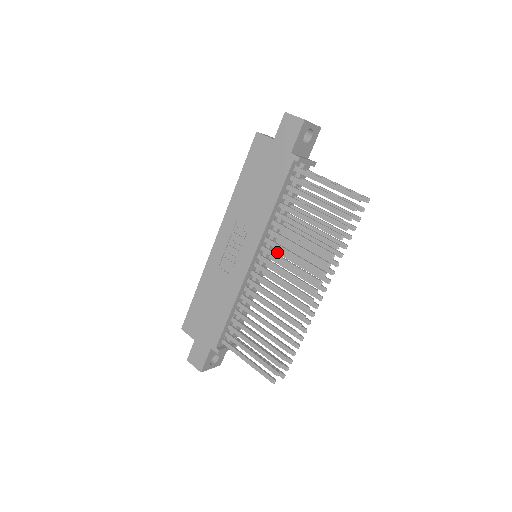
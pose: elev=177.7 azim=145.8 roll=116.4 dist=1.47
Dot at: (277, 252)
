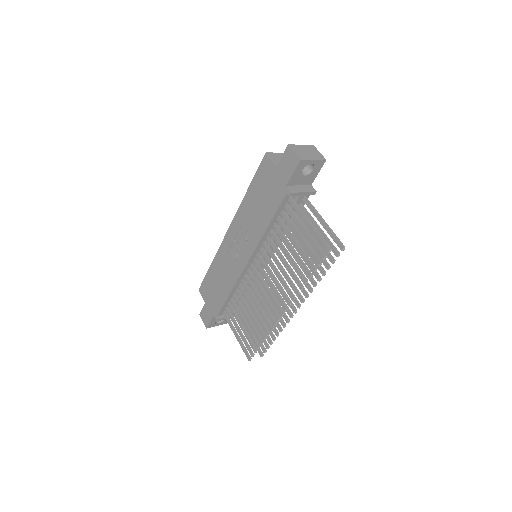
Dot at: occluded
